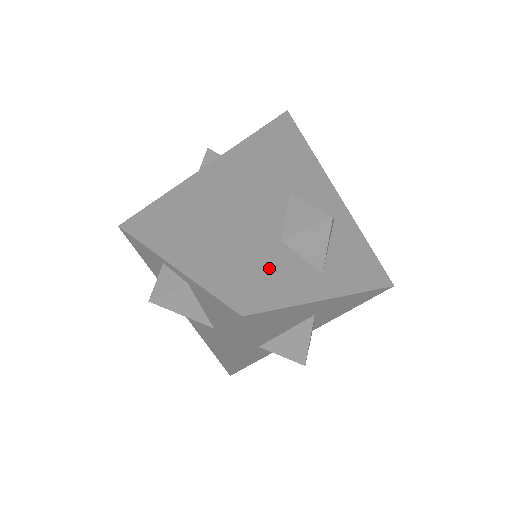
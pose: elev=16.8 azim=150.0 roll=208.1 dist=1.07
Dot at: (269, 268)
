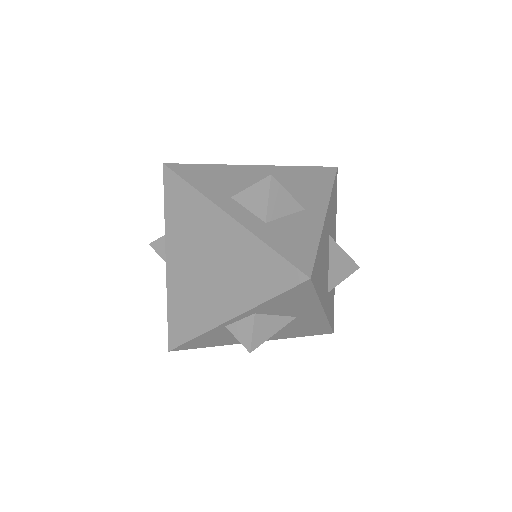
Dot at: (282, 242)
